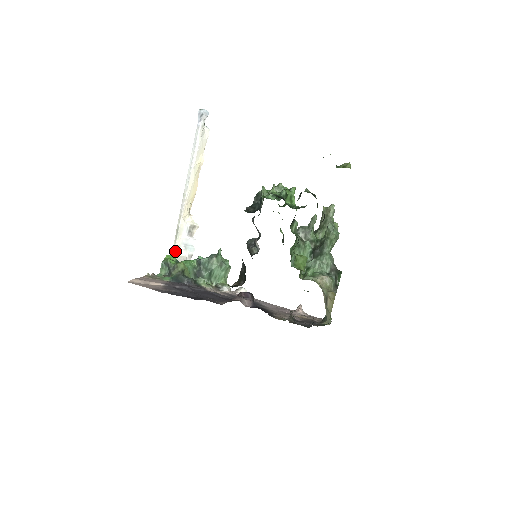
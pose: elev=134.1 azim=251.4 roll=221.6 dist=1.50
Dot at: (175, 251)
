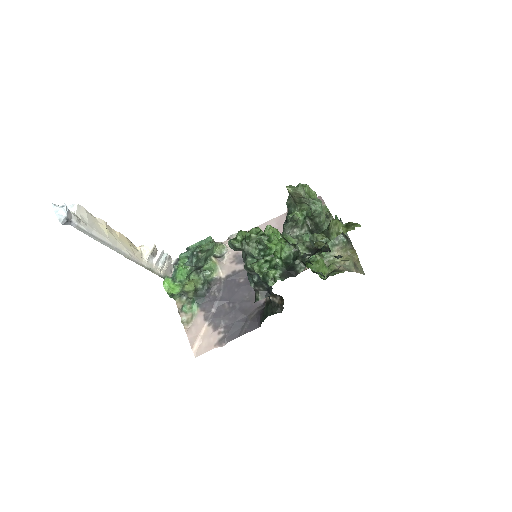
Dot at: (160, 273)
